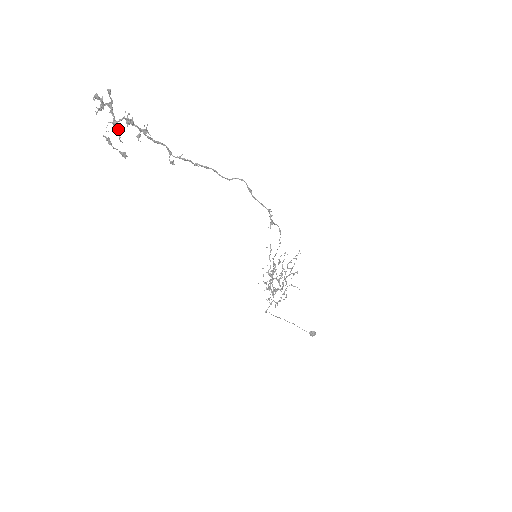
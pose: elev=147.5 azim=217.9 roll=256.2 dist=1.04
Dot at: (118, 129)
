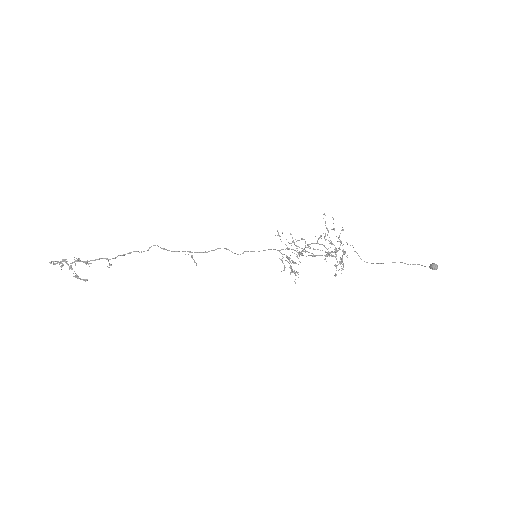
Dot at: occluded
